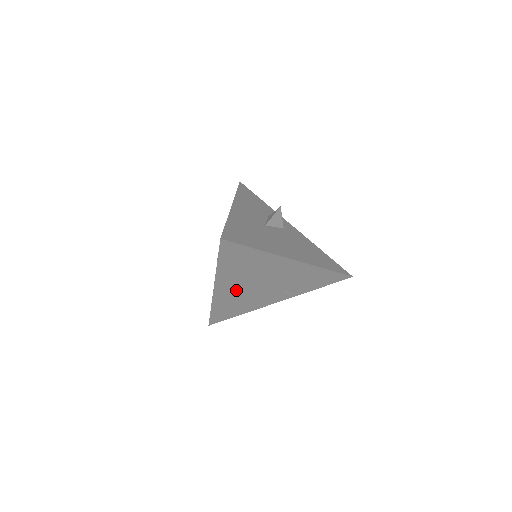
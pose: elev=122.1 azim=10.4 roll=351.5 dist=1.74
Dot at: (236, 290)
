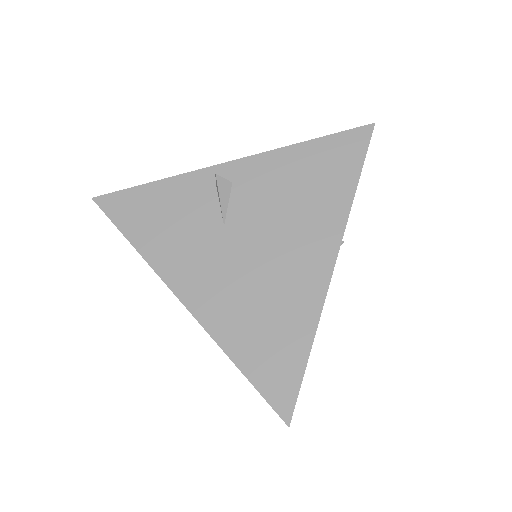
Dot at: occluded
